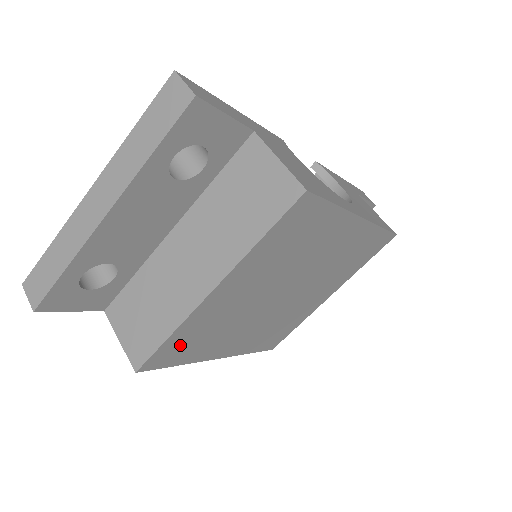
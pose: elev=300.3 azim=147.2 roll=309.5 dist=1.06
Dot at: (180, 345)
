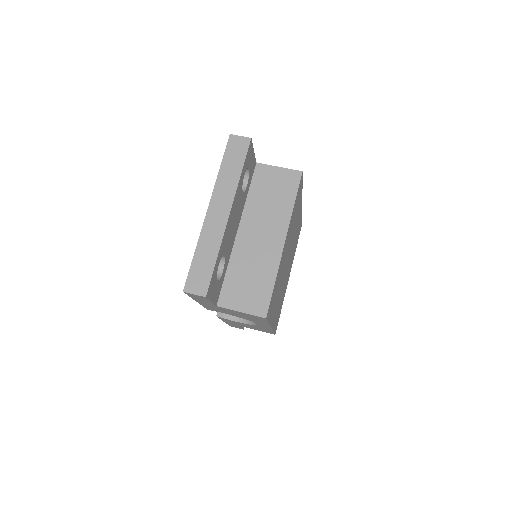
Dot at: (273, 296)
